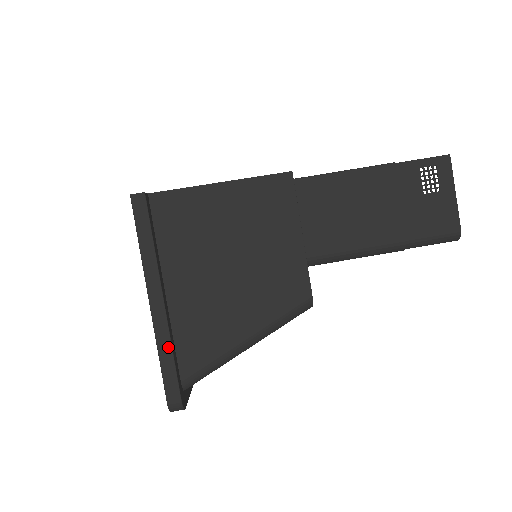
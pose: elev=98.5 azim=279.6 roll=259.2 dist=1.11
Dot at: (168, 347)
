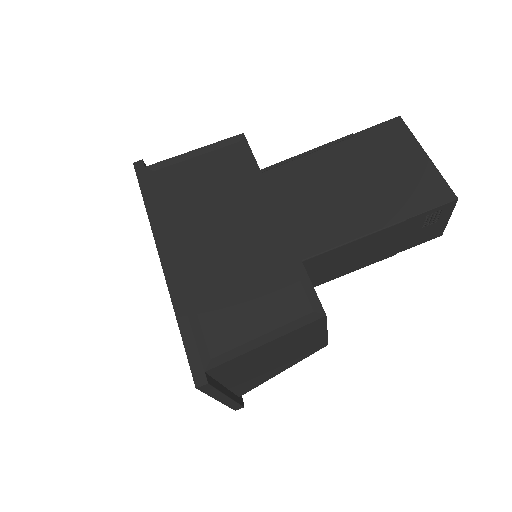
Dot at: (234, 403)
